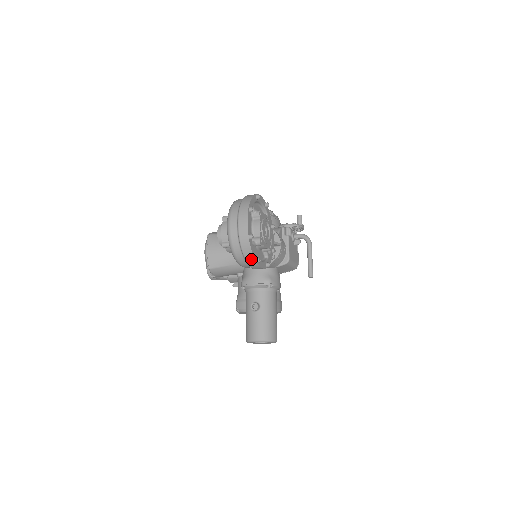
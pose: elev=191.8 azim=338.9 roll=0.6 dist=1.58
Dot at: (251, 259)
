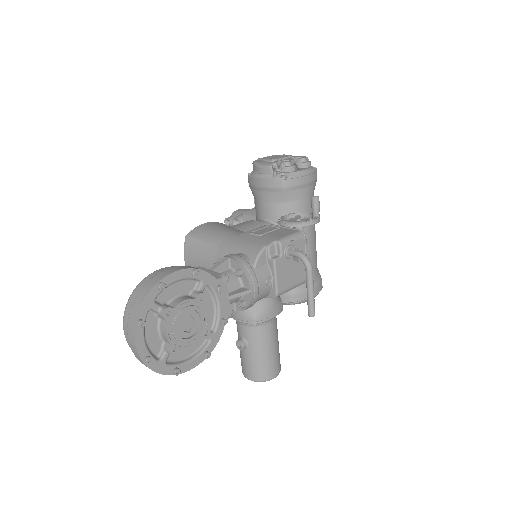
Dot at: (164, 373)
